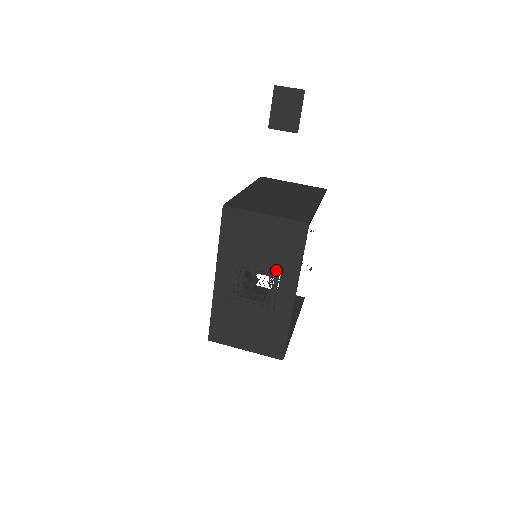
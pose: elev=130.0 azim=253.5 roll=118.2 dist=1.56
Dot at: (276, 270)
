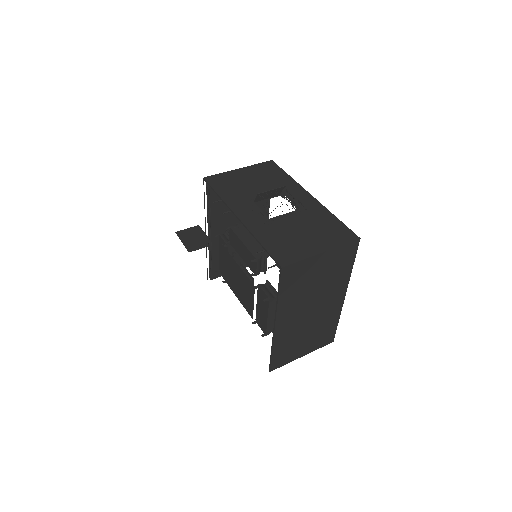
Dot at: occluded
